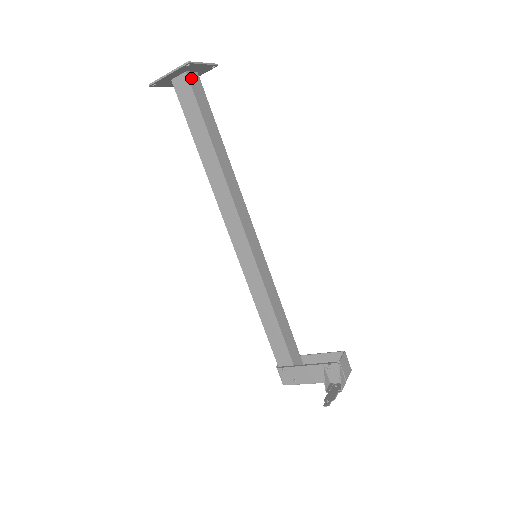
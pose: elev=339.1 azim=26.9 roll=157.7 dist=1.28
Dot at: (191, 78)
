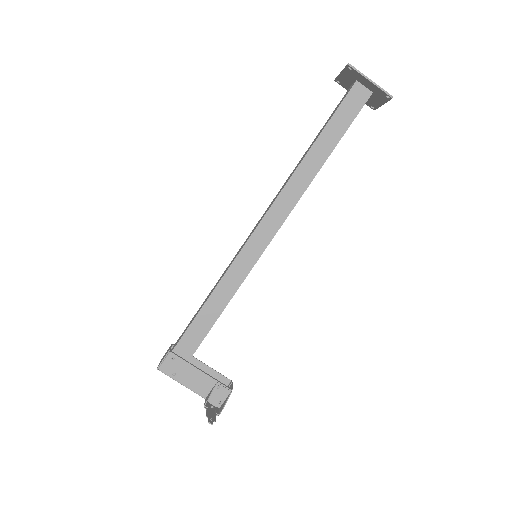
Dot at: (367, 99)
